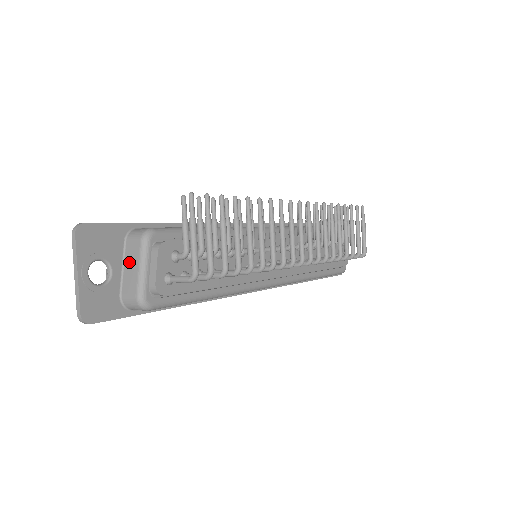
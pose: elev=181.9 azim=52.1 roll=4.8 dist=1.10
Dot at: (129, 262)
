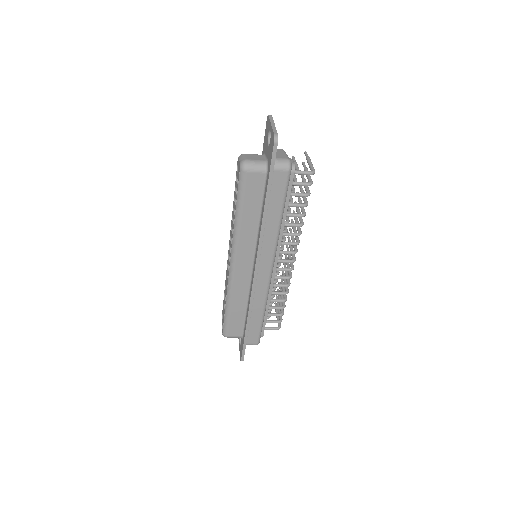
Dot at: (276, 152)
